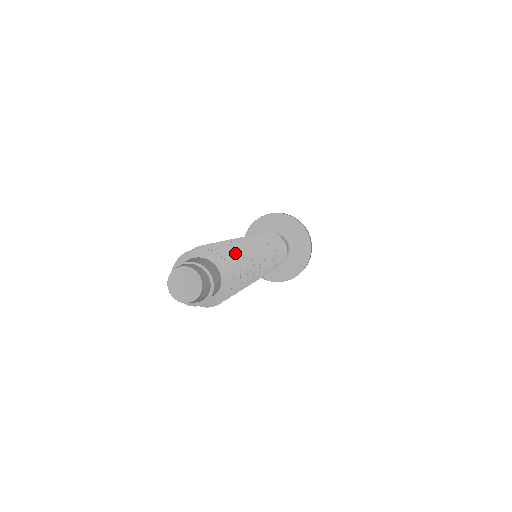
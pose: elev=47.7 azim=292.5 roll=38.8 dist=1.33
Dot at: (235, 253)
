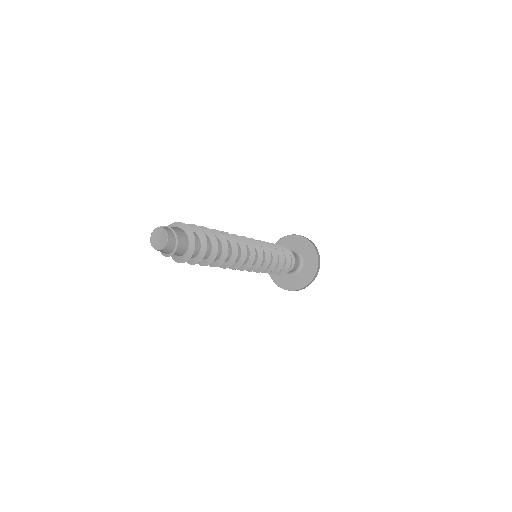
Dot at: (212, 235)
